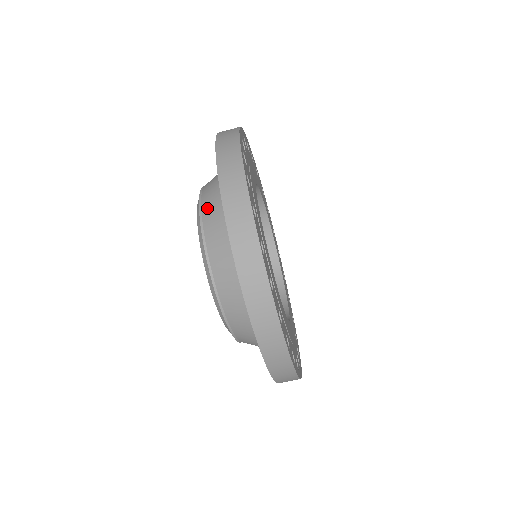
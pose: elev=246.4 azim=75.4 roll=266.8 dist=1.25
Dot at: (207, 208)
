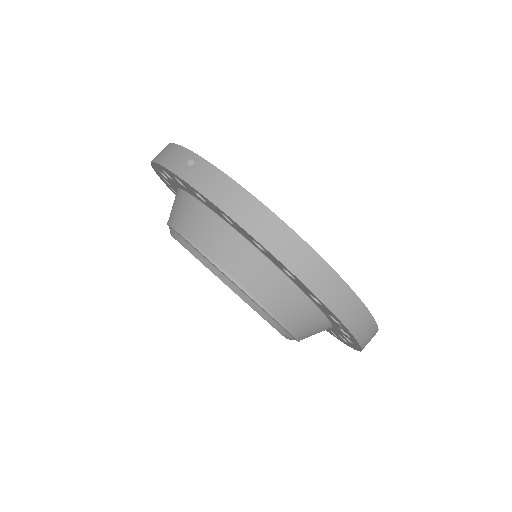
Dot at: (232, 266)
